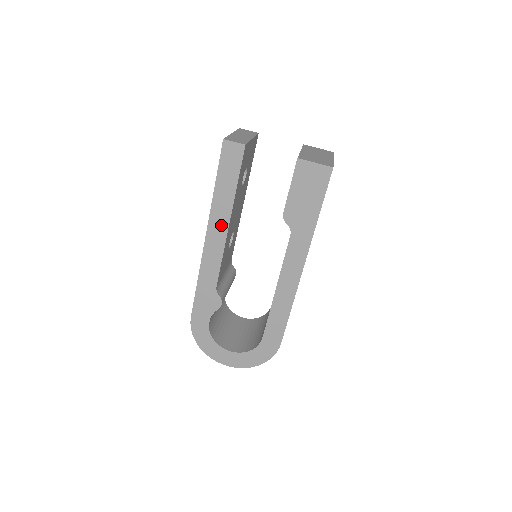
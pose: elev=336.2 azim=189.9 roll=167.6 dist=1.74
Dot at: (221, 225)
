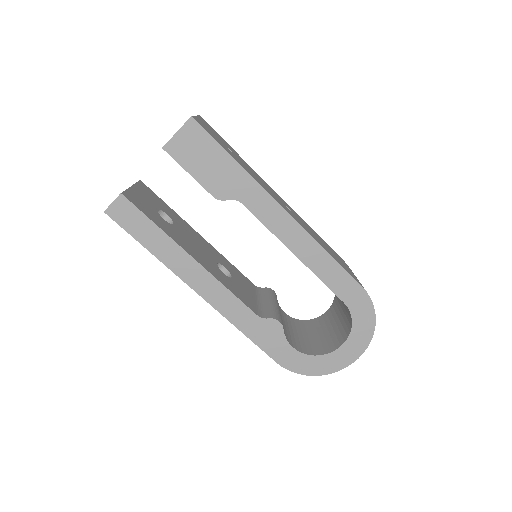
Dot at: (192, 269)
